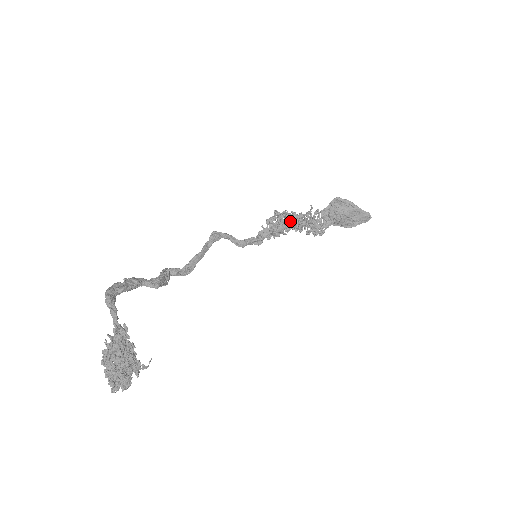
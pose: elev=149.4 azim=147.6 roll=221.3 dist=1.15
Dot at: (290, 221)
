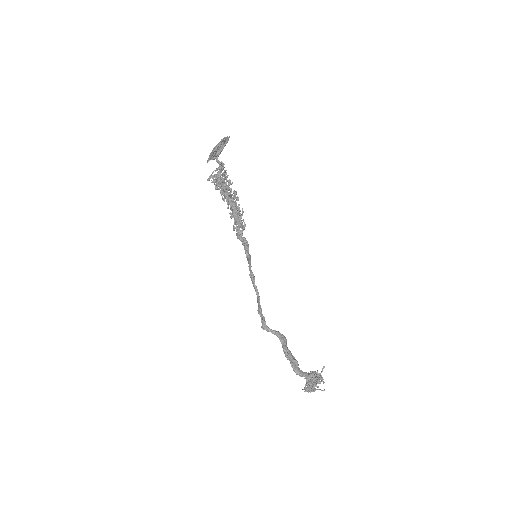
Dot at: occluded
